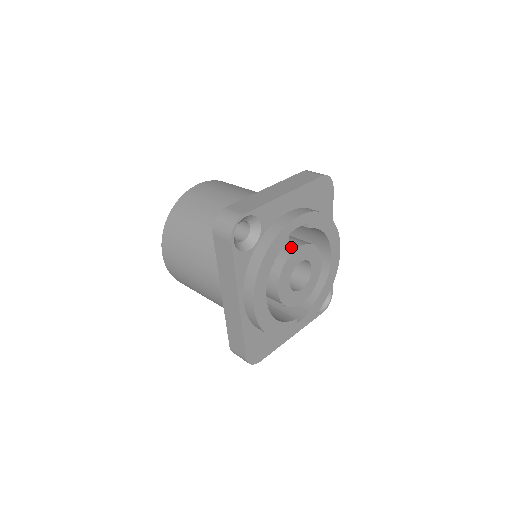
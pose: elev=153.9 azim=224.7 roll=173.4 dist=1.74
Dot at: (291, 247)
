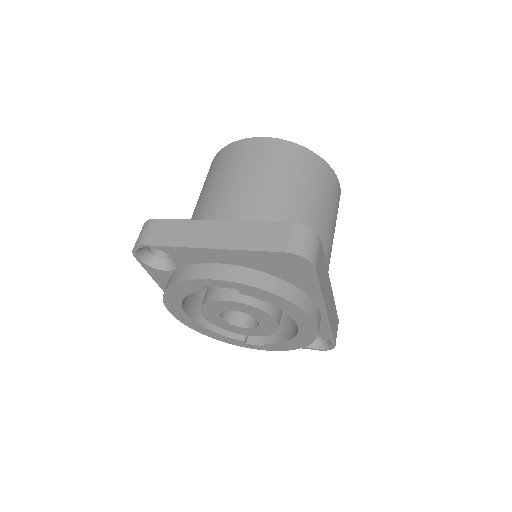
Dot at: (223, 293)
